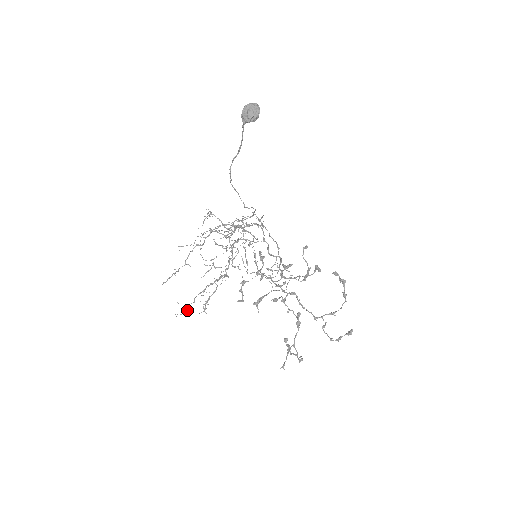
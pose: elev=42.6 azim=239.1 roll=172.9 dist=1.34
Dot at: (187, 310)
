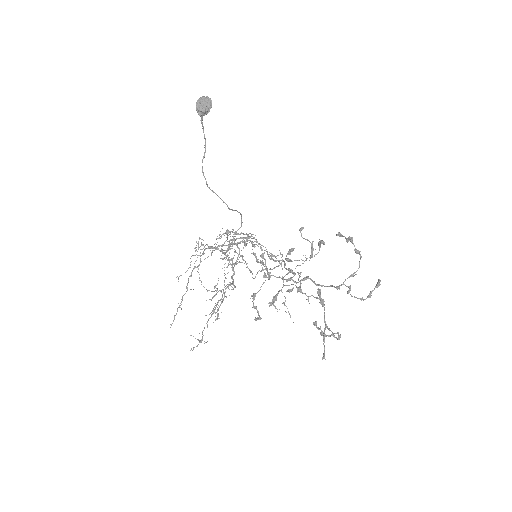
Dot at: (202, 337)
